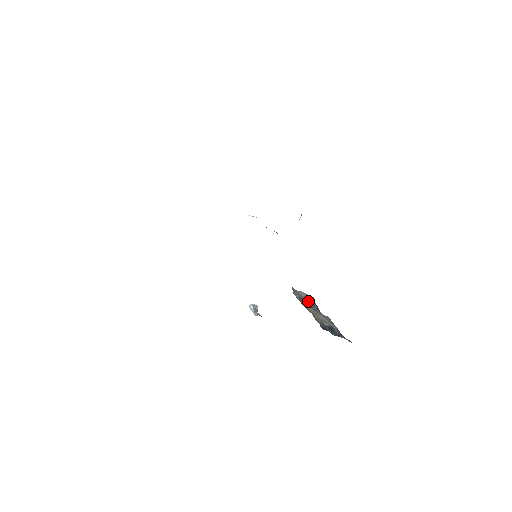
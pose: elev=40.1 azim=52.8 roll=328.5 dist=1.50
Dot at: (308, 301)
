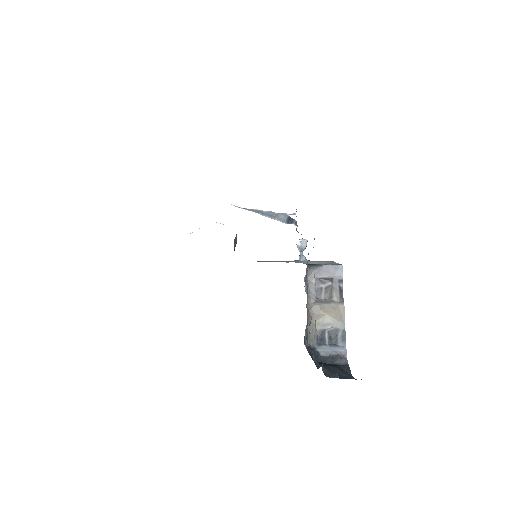
Dot at: (328, 281)
